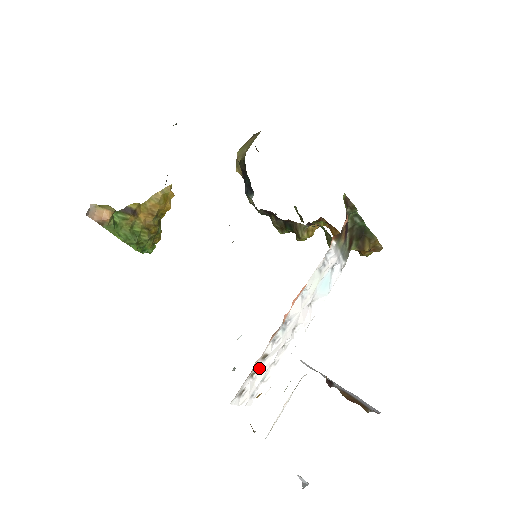
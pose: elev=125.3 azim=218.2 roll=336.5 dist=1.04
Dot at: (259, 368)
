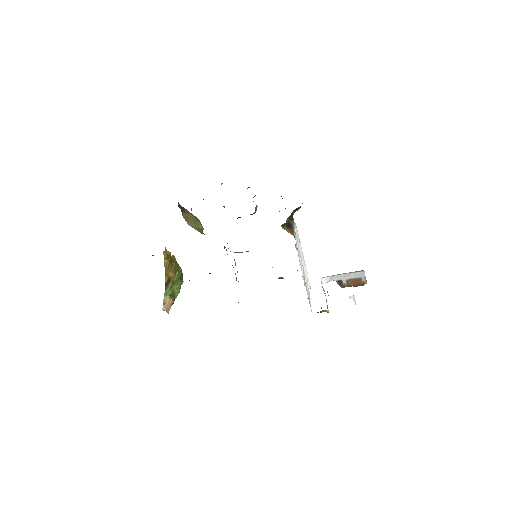
Dot at: occluded
